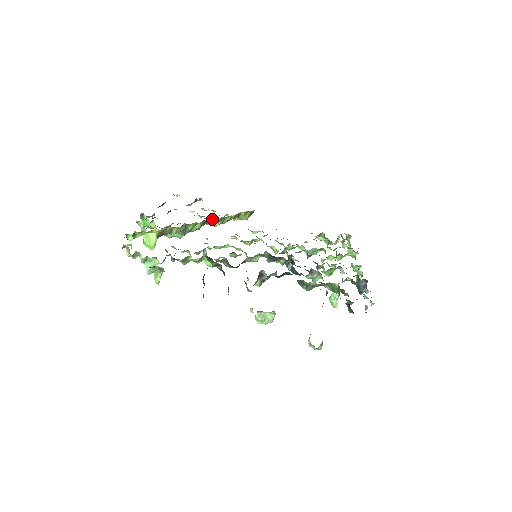
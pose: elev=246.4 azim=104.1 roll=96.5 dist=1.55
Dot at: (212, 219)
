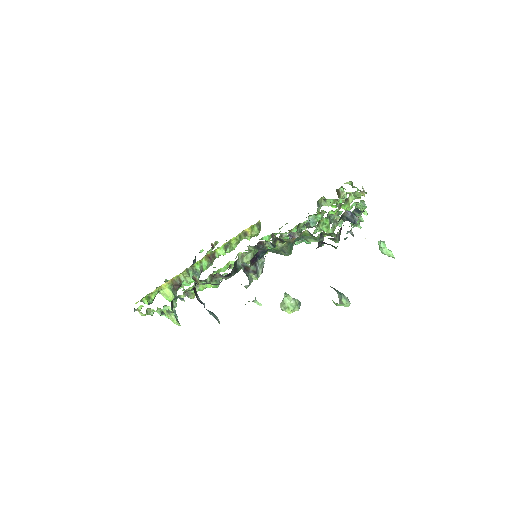
Dot at: (216, 250)
